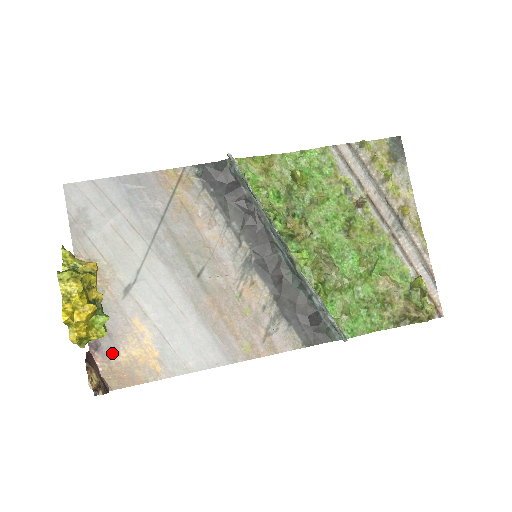
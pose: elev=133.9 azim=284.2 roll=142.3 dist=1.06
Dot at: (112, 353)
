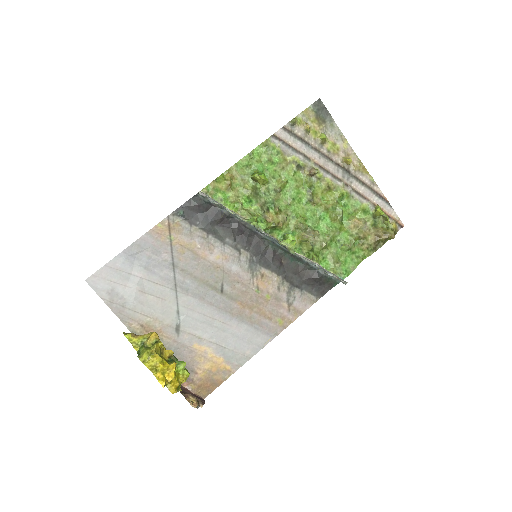
Dot at: (192, 375)
